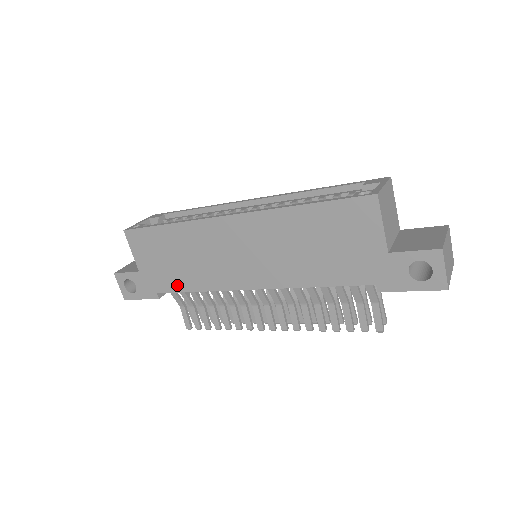
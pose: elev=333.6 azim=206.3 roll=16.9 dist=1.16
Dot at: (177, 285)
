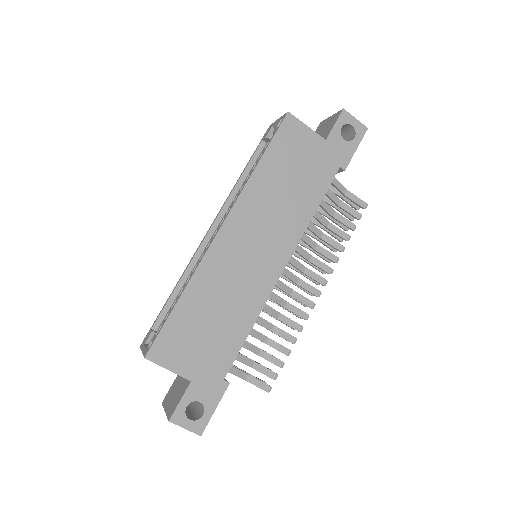
Dot at: (233, 345)
